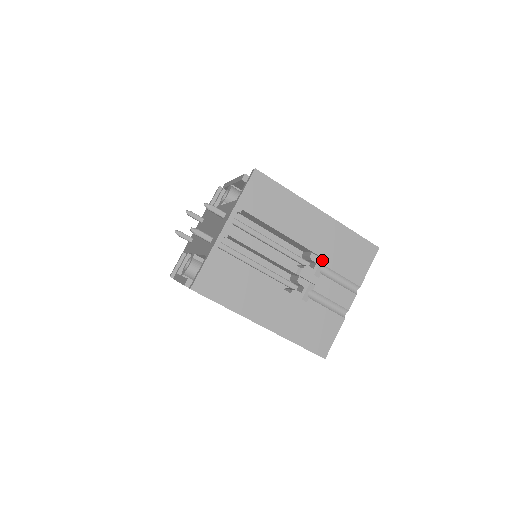
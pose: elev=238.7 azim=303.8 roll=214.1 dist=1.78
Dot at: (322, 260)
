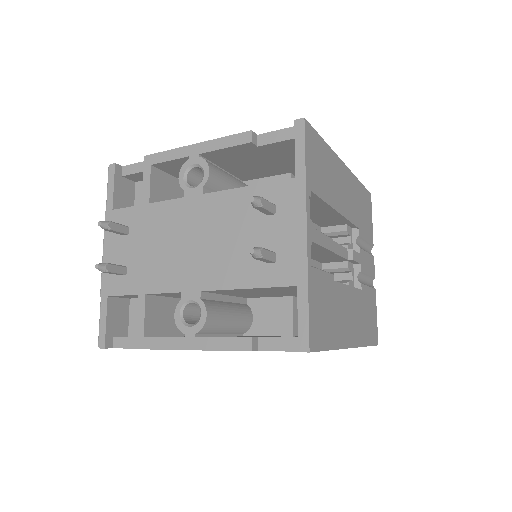
Dot at: (353, 230)
